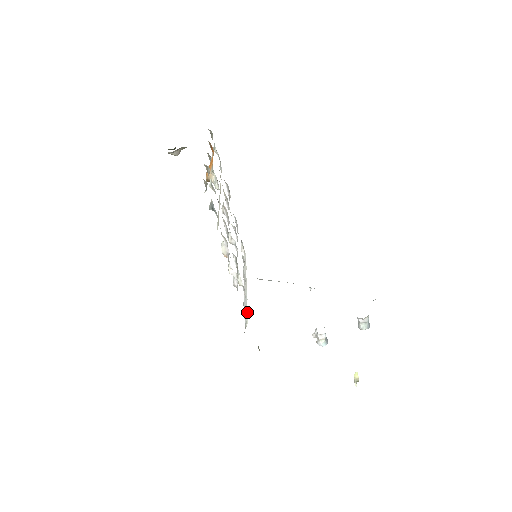
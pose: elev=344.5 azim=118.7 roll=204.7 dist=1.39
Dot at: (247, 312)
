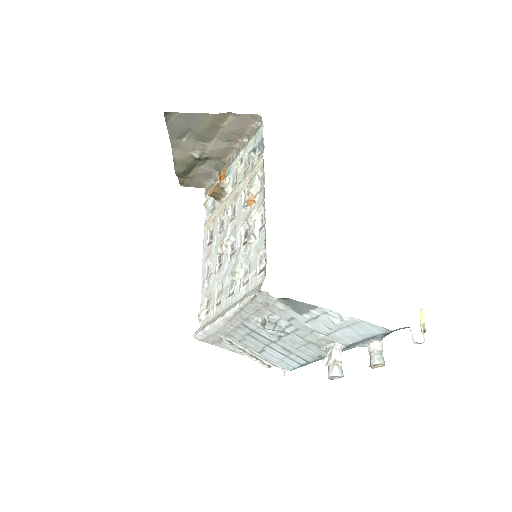
Dot at: (253, 289)
